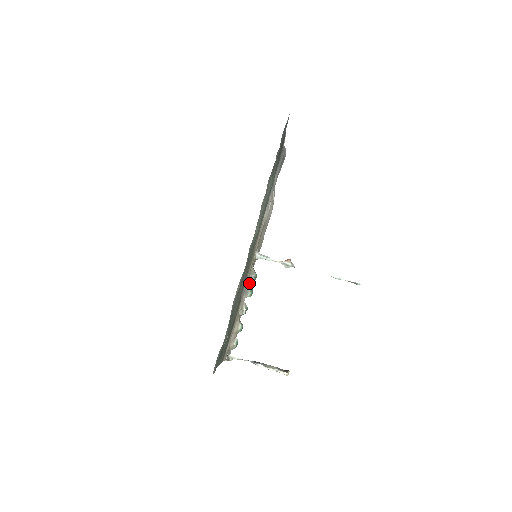
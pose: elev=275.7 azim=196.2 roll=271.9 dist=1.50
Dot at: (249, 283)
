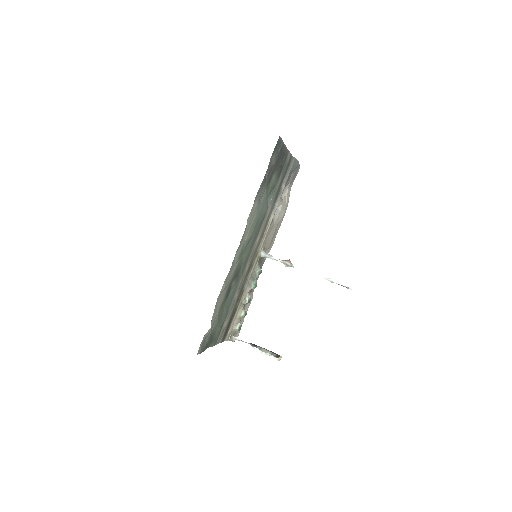
Dot at: (254, 277)
